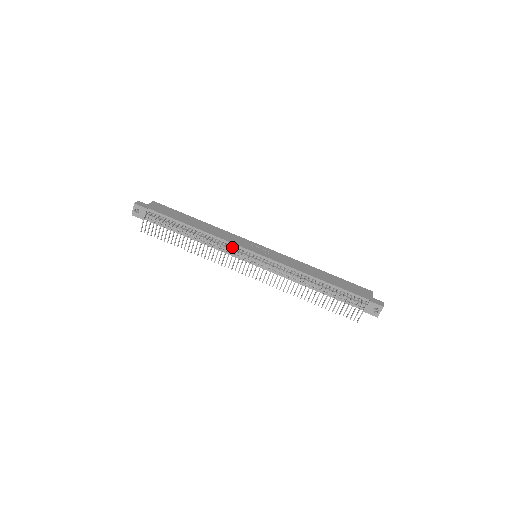
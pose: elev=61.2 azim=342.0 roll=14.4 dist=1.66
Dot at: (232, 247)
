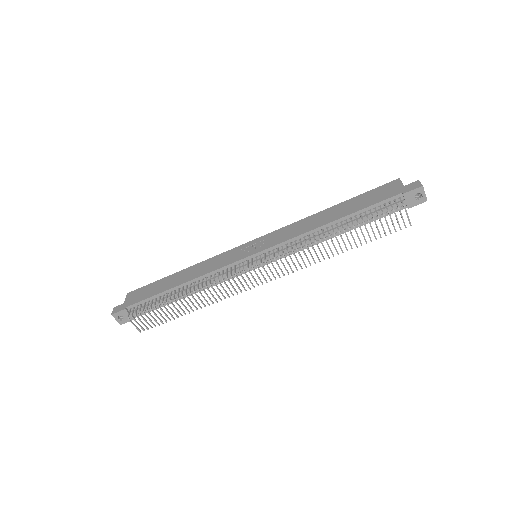
Dot at: (226, 271)
